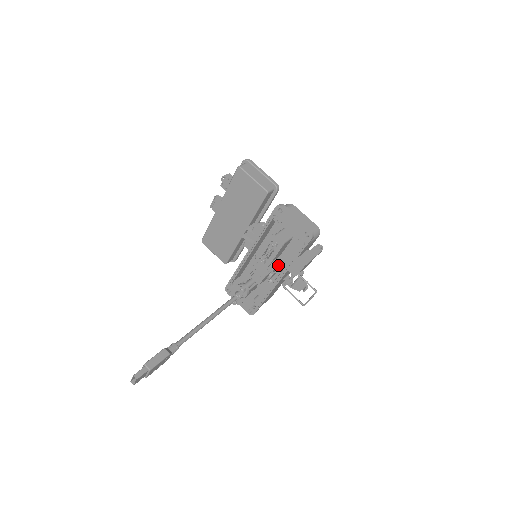
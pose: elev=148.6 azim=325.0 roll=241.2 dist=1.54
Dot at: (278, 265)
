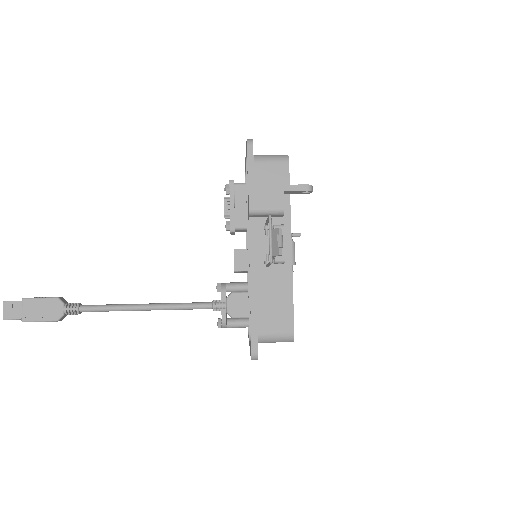
Dot at: occluded
